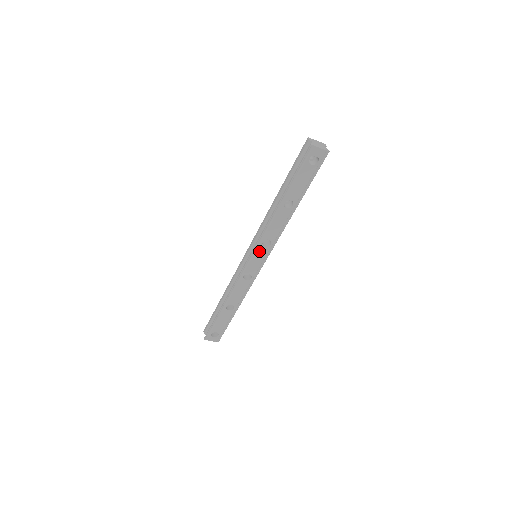
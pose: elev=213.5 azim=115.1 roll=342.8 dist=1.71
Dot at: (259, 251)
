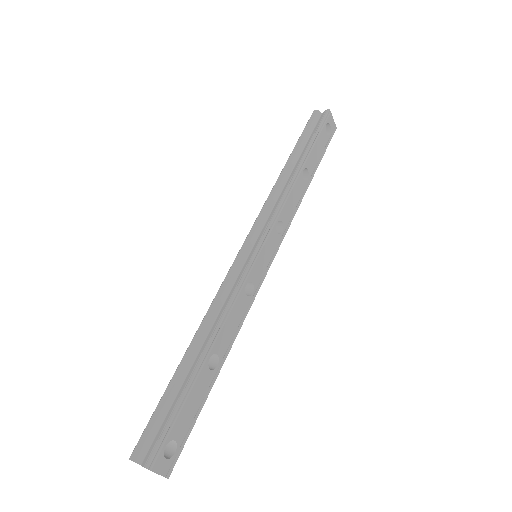
Dot at: (270, 239)
